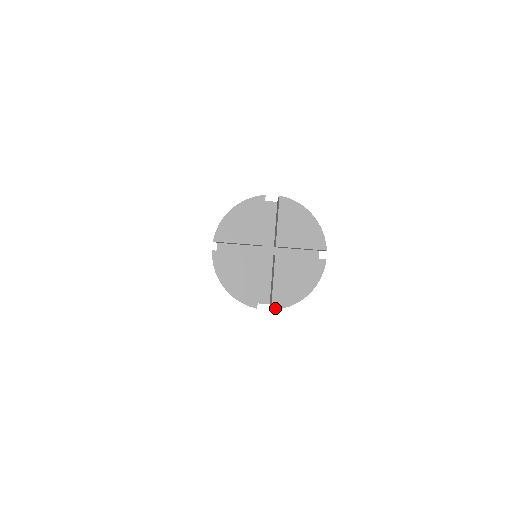
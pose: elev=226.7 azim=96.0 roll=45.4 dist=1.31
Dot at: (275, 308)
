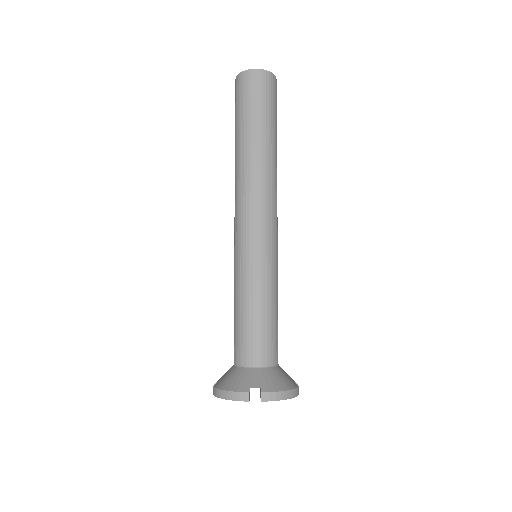
Dot at: occluded
